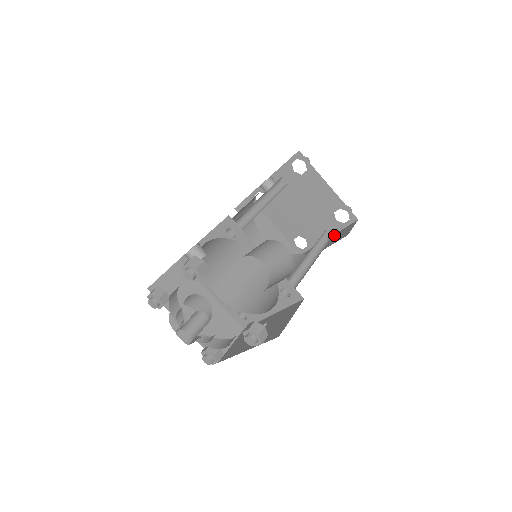
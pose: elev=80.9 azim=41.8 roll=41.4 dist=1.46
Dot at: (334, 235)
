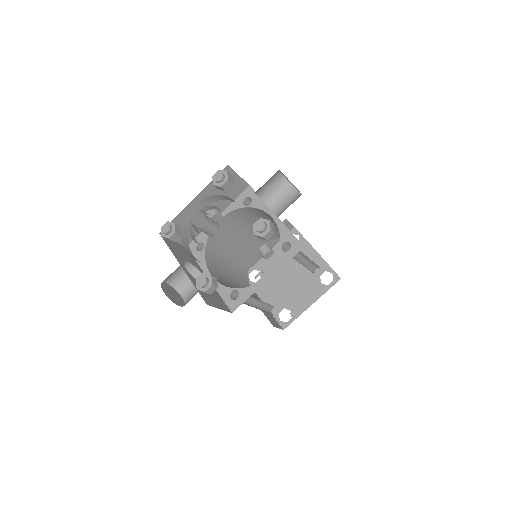
Dot at: (319, 296)
